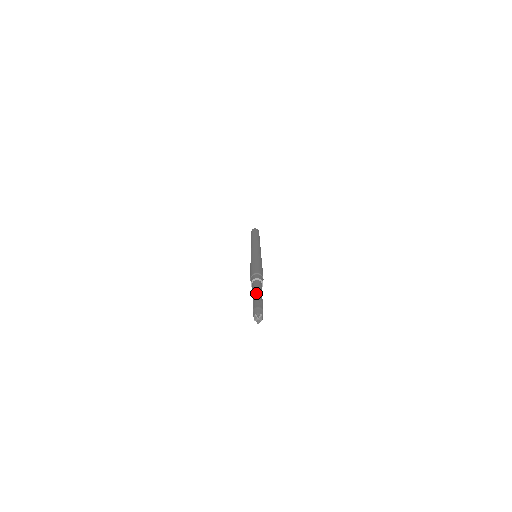
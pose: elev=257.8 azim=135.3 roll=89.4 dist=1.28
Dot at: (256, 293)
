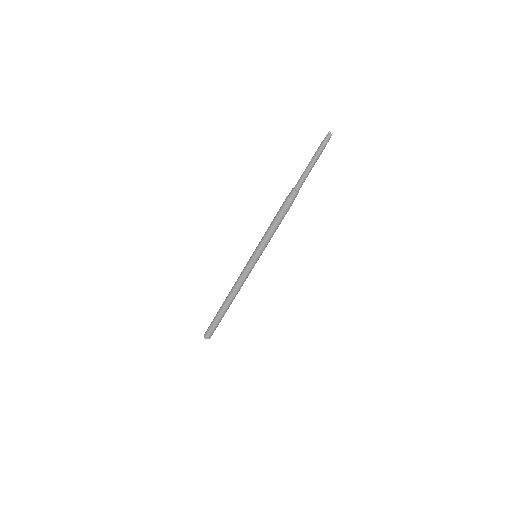
Dot at: (310, 164)
